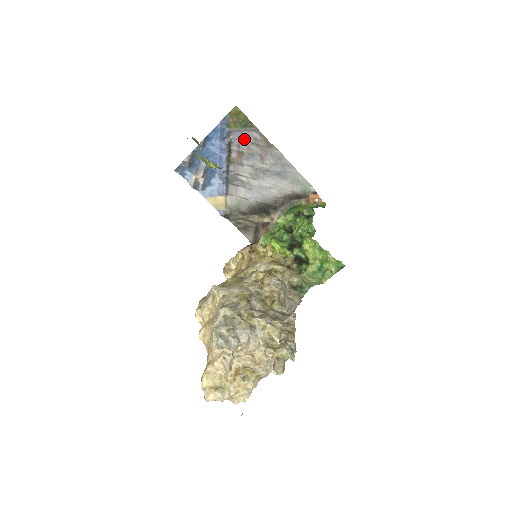
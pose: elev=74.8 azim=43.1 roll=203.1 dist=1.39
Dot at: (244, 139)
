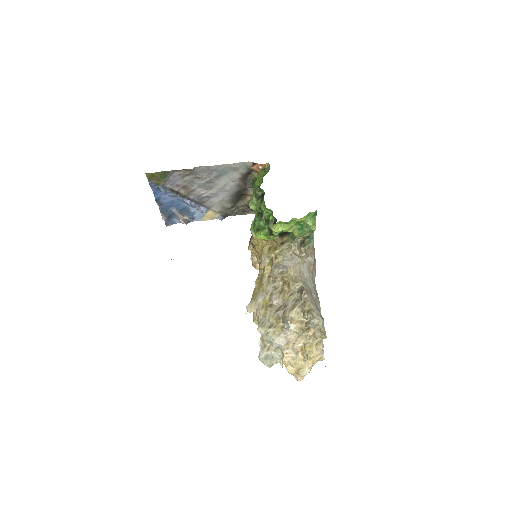
Dot at: (175, 180)
